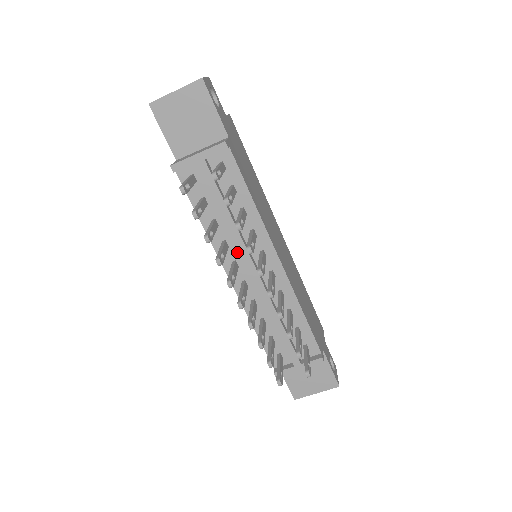
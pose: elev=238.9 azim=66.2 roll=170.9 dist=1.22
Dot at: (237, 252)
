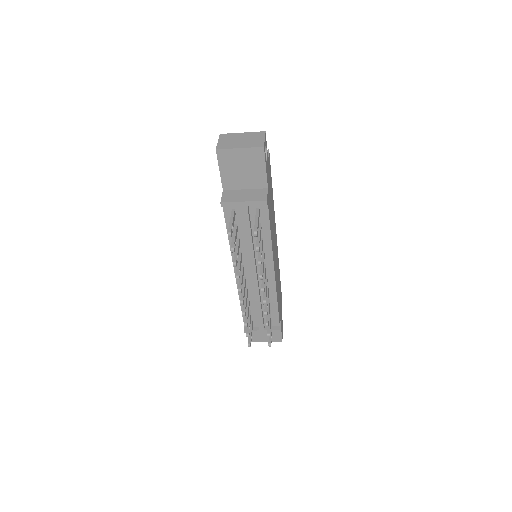
Dot at: (247, 260)
